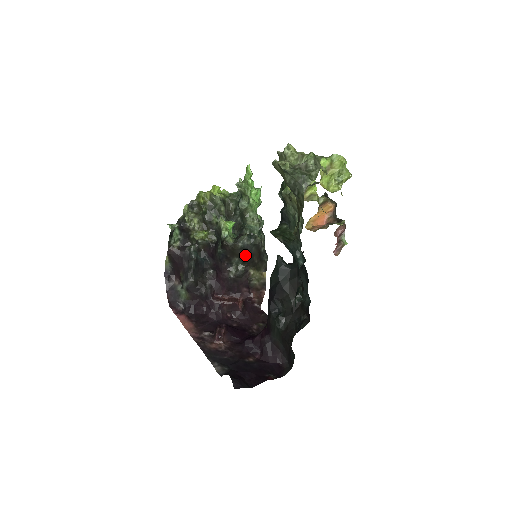
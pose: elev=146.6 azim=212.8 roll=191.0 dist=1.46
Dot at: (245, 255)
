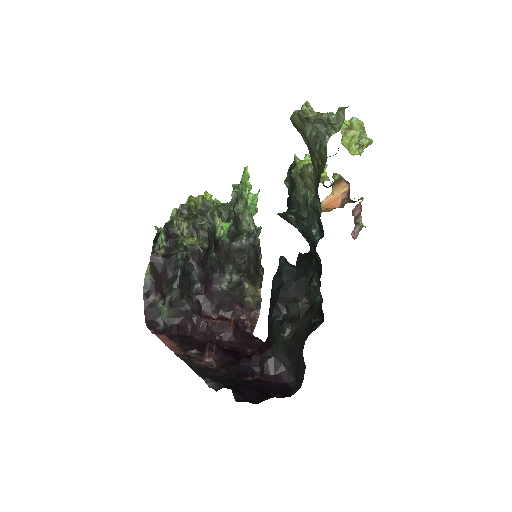
Dot at: (241, 261)
